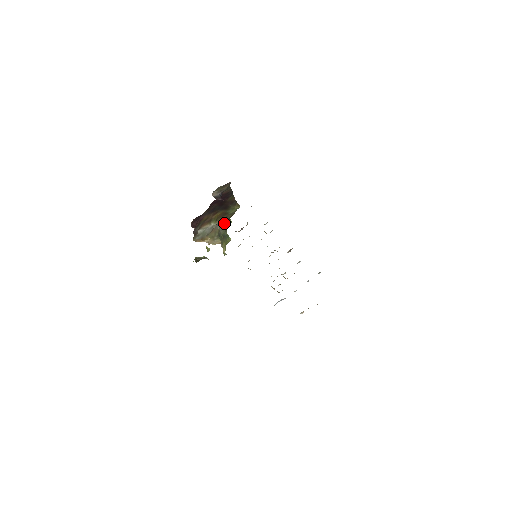
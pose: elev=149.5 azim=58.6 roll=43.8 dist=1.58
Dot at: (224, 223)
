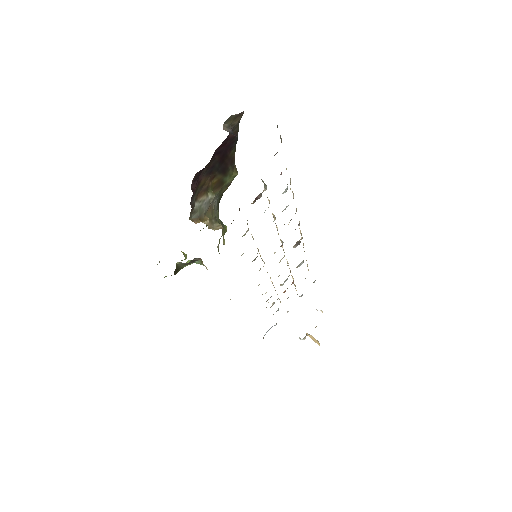
Dot at: (217, 202)
